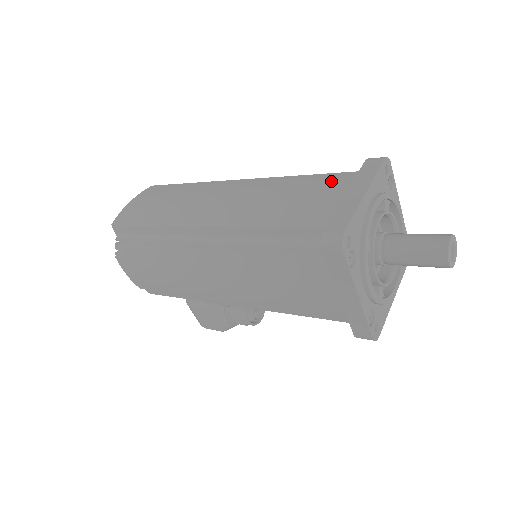
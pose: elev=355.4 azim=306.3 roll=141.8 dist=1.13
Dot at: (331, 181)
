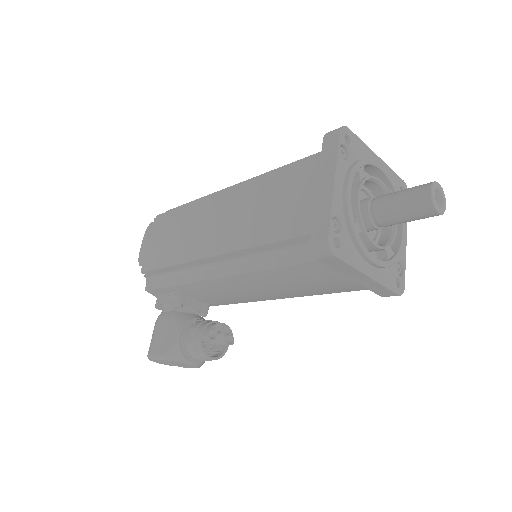
Dot at: occluded
